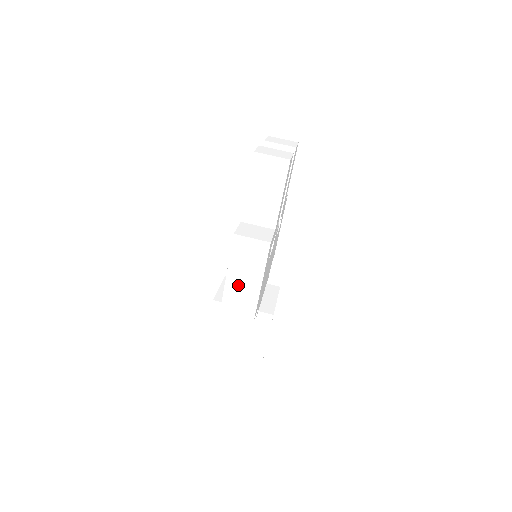
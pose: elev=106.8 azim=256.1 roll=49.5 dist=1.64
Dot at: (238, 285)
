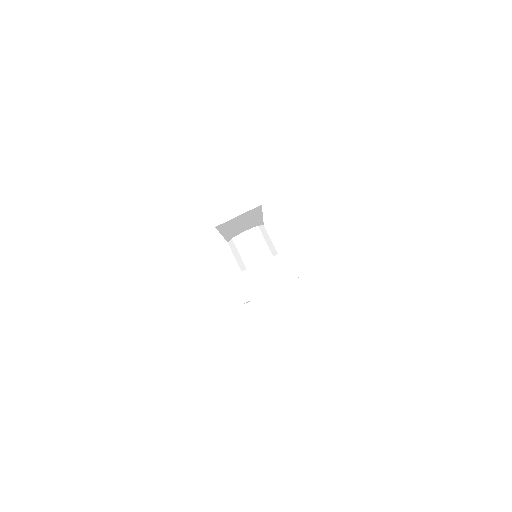
Dot at: occluded
